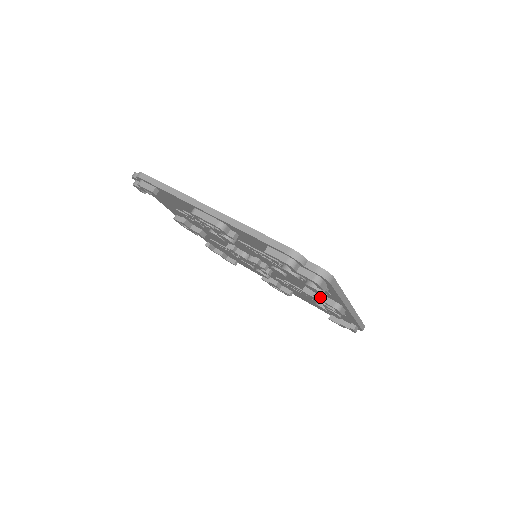
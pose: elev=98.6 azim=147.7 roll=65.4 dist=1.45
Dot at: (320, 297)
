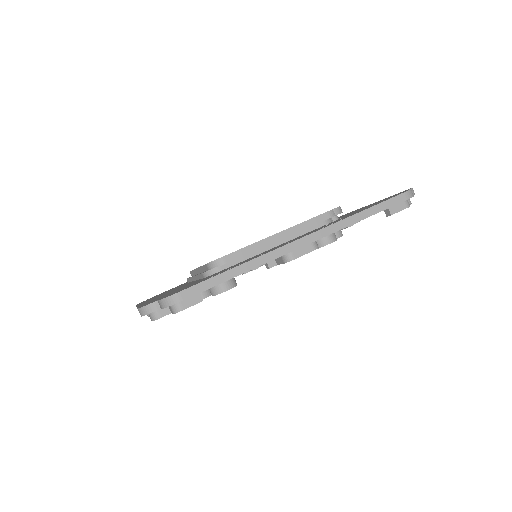
Dot at: (274, 263)
